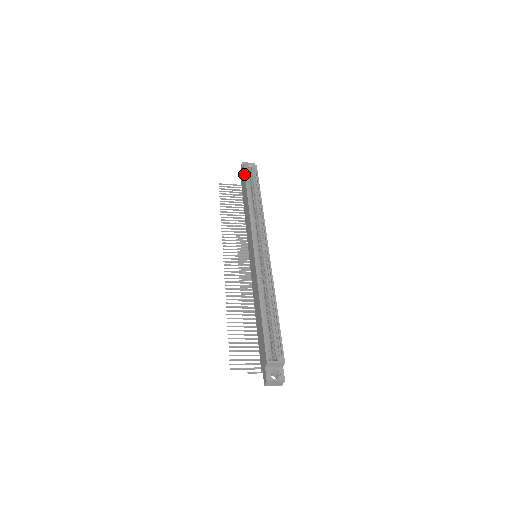
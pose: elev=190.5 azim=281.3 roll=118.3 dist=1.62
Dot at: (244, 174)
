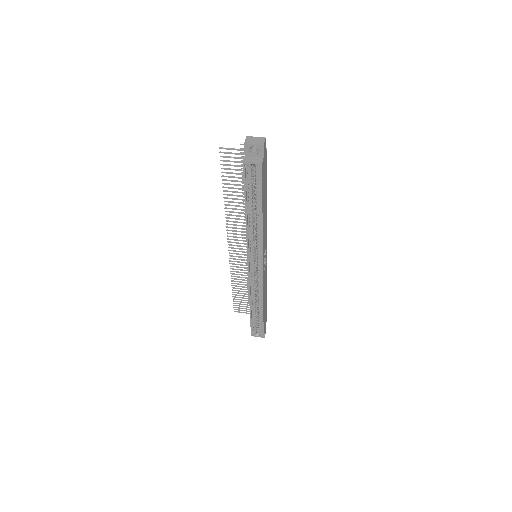
Dot at: occluded
